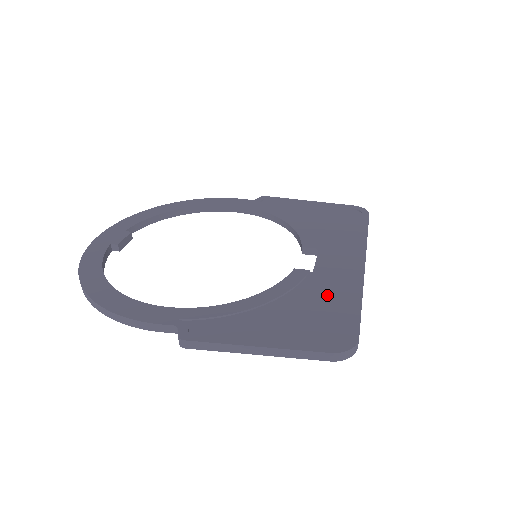
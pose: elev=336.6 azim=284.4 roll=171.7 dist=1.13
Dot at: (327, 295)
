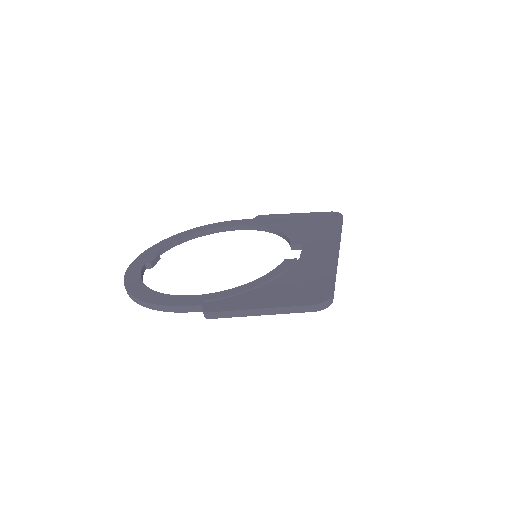
Dot at: (310, 272)
